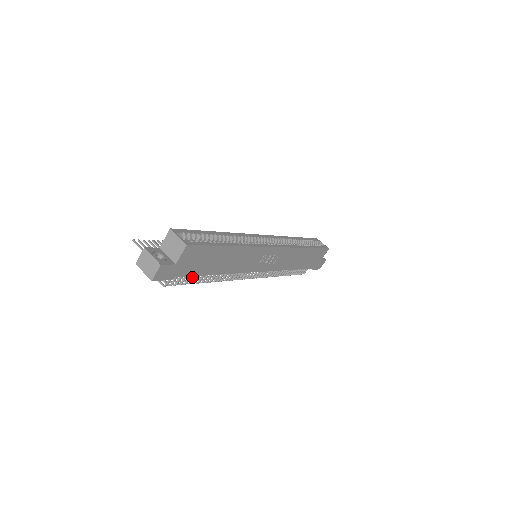
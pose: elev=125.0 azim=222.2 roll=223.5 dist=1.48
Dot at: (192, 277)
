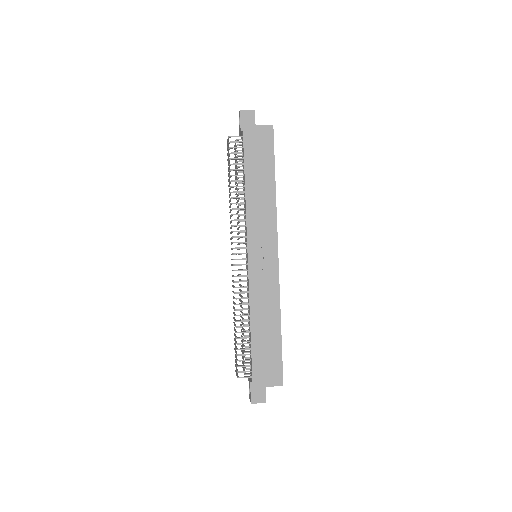
Dot at: (238, 164)
